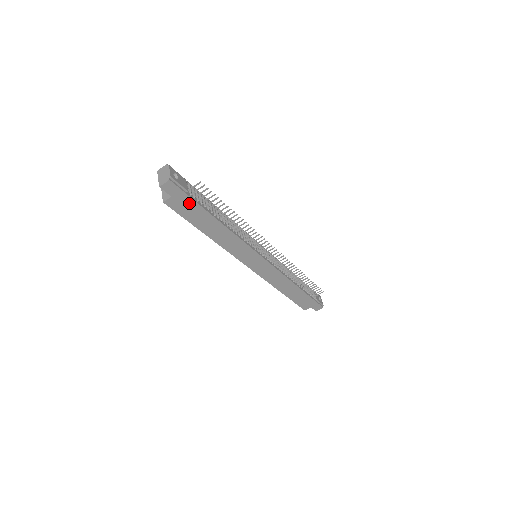
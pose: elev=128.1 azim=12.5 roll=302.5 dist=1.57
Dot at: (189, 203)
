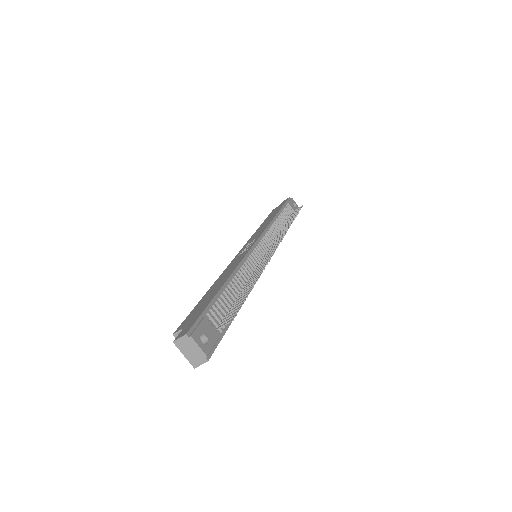
Dot at: occluded
